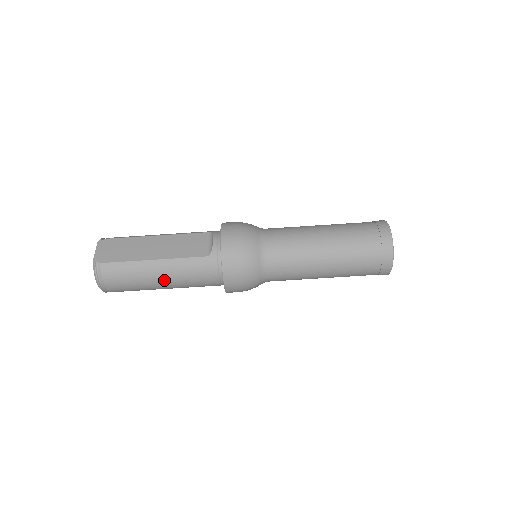
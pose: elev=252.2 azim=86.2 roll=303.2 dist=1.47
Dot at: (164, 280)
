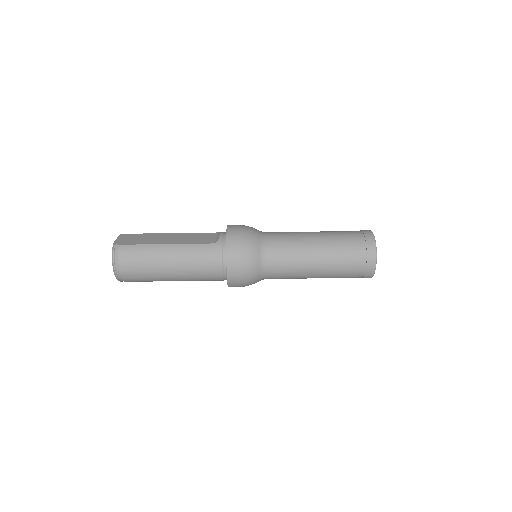
Dot at: (173, 263)
